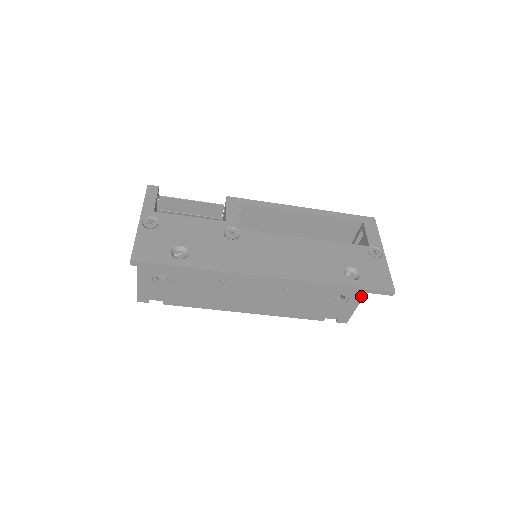
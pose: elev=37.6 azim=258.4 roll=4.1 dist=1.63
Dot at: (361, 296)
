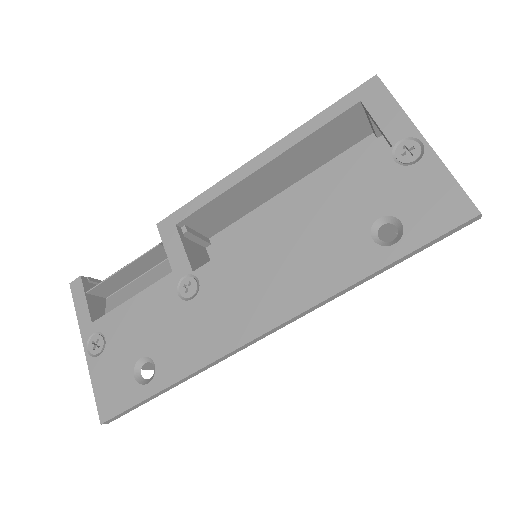
Dot at: occluded
